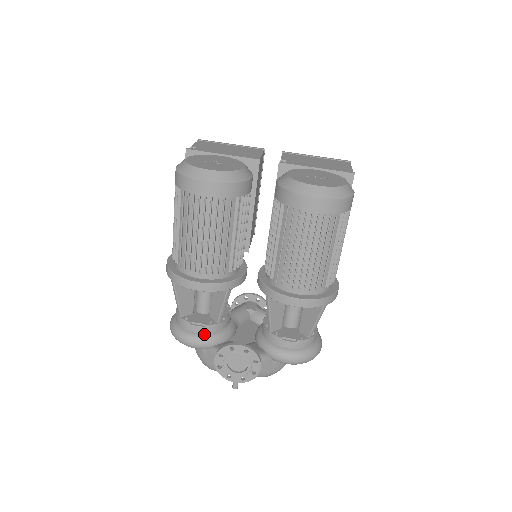
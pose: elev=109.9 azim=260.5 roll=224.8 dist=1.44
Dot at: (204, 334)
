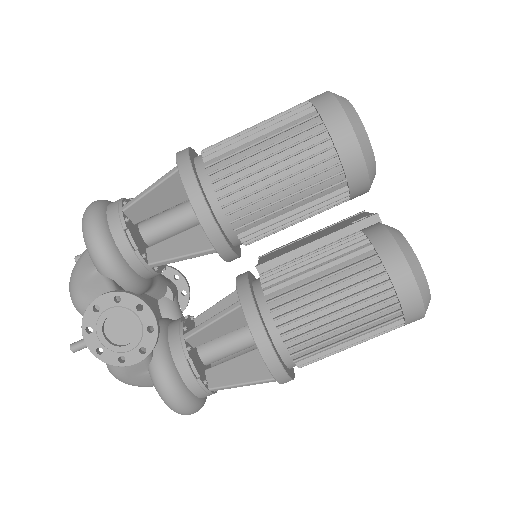
Dot at: (122, 256)
